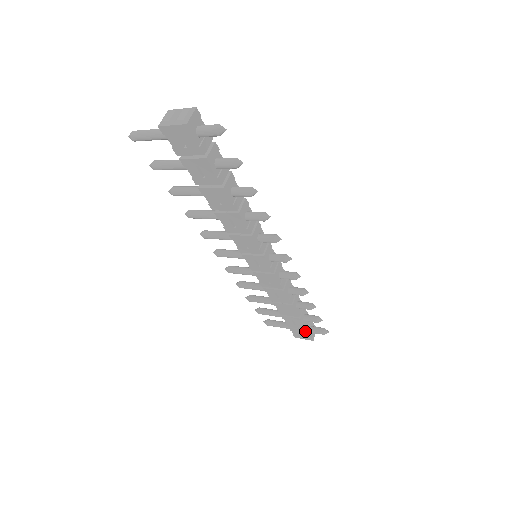
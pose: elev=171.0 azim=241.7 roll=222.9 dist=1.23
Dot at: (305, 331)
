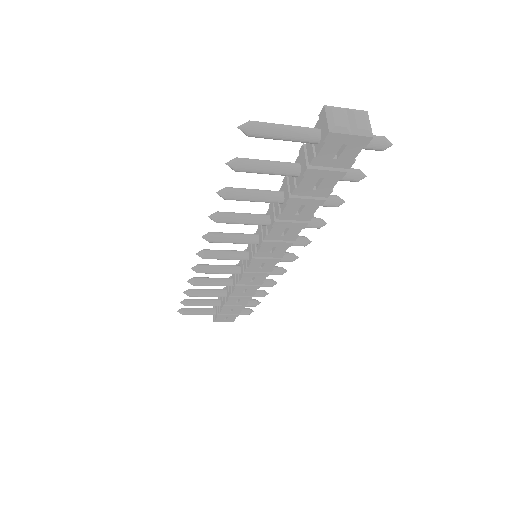
Dot at: (235, 315)
